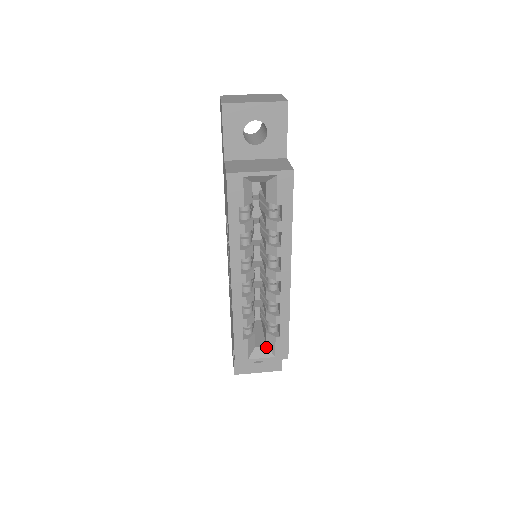
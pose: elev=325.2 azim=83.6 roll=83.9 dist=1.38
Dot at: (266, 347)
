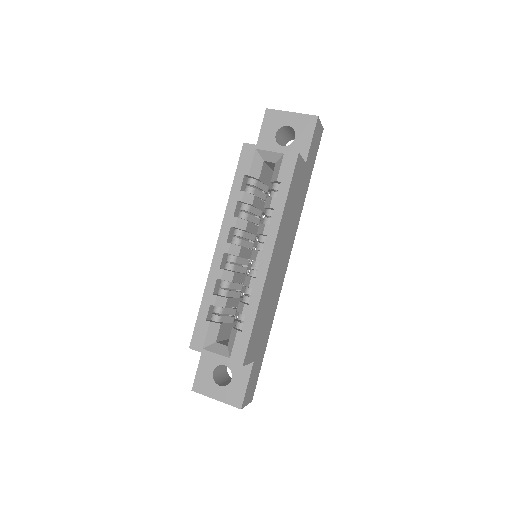
Dot at: (227, 346)
